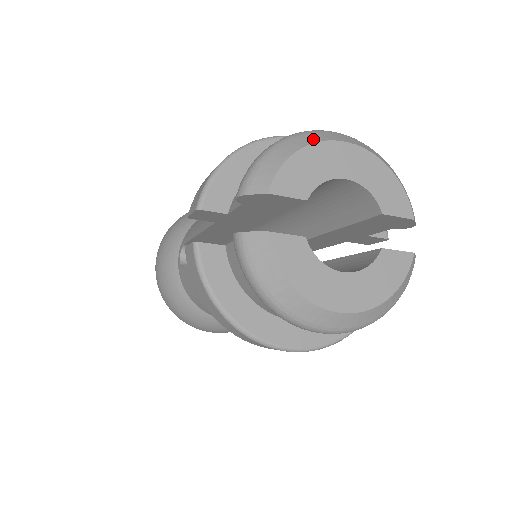
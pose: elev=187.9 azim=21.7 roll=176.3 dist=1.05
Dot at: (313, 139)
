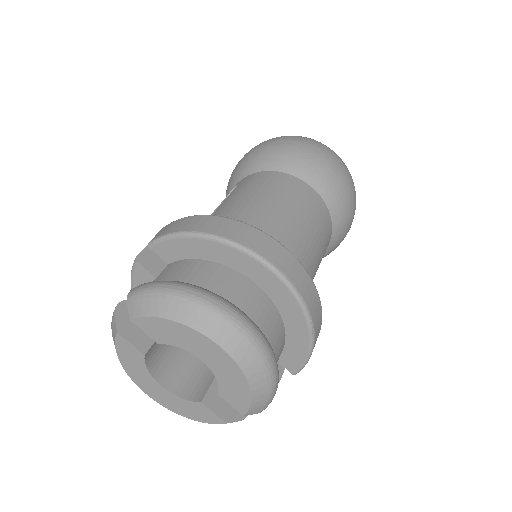
Dot at: (194, 322)
